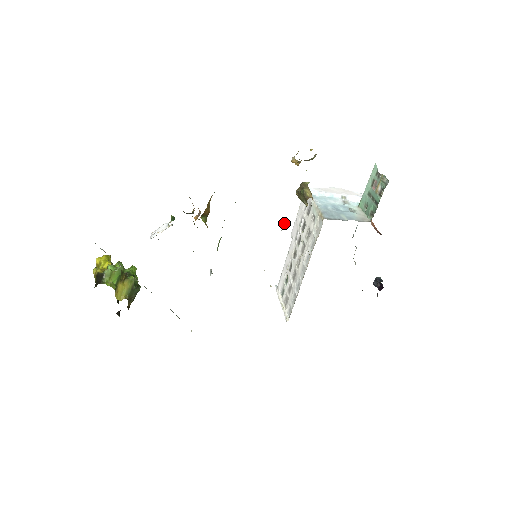
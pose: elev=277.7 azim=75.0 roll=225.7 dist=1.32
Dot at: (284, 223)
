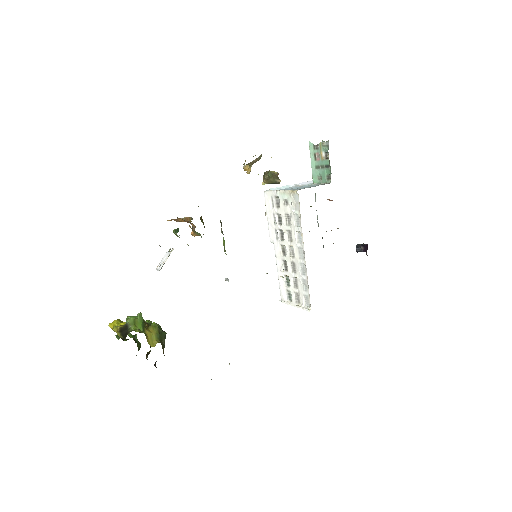
Dot at: occluded
